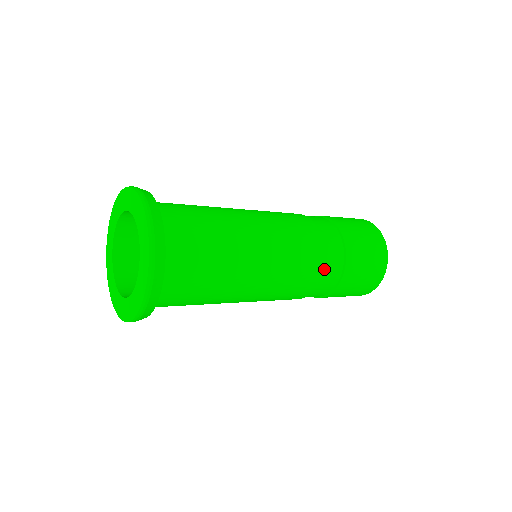
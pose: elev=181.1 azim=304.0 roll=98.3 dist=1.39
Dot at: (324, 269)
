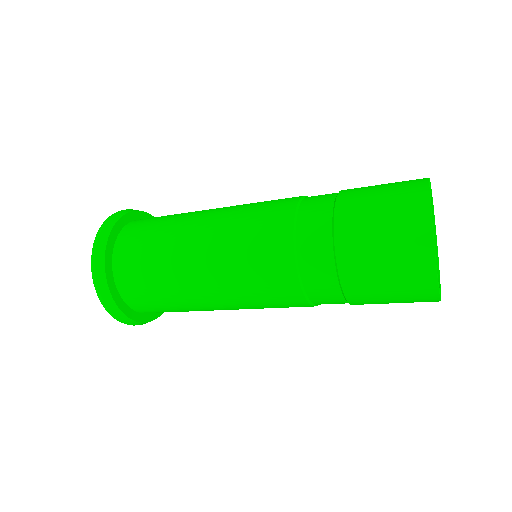
Dot at: (304, 281)
